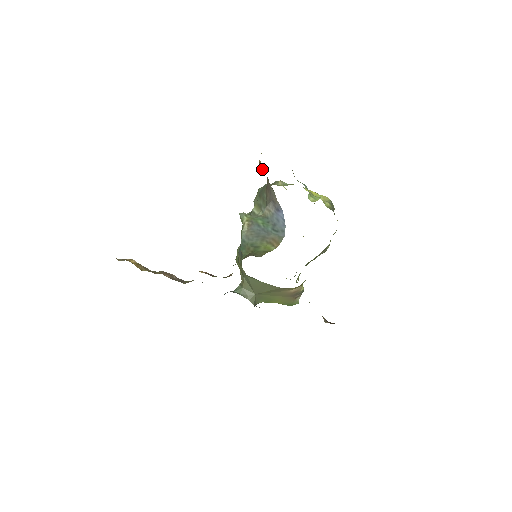
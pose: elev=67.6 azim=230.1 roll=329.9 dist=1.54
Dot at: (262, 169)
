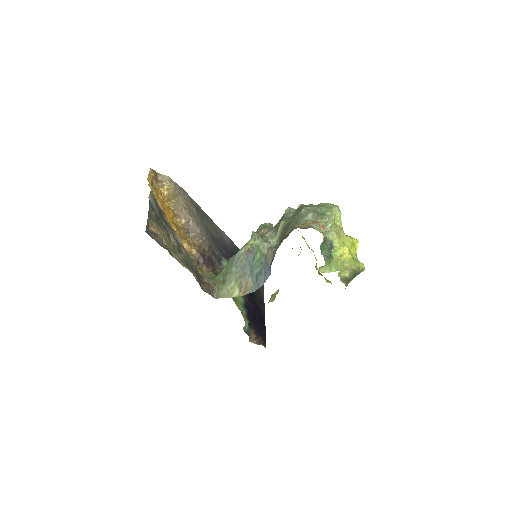
Dot at: occluded
